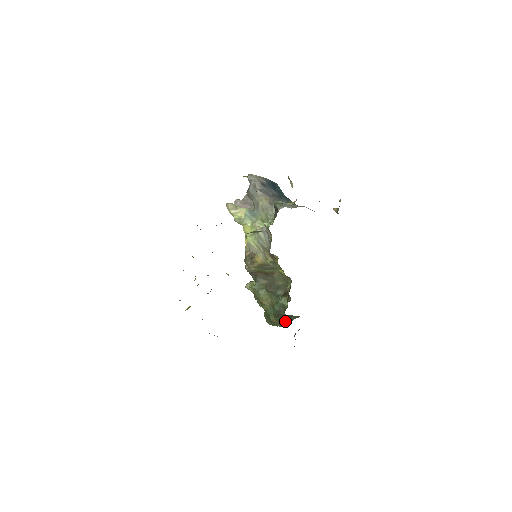
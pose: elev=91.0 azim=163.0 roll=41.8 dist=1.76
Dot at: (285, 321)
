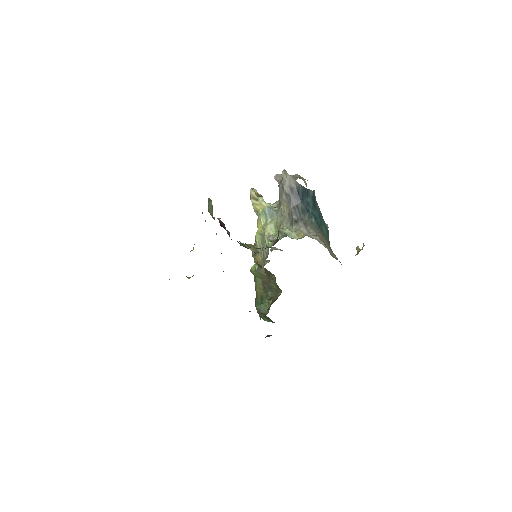
Dot at: (266, 318)
